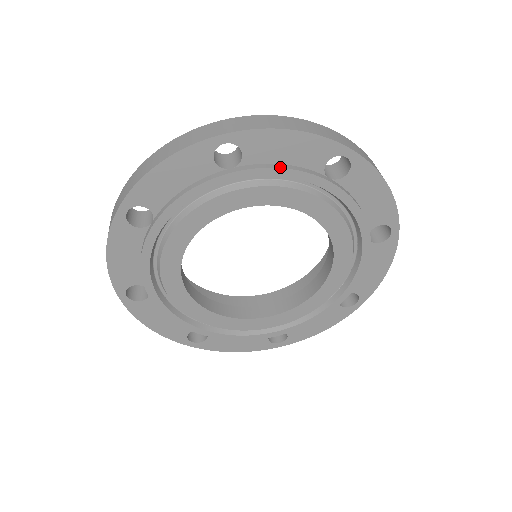
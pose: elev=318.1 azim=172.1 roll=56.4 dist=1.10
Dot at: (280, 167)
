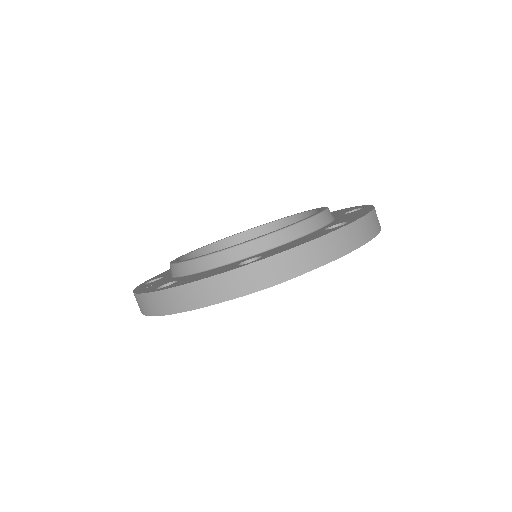
Dot at: occluded
